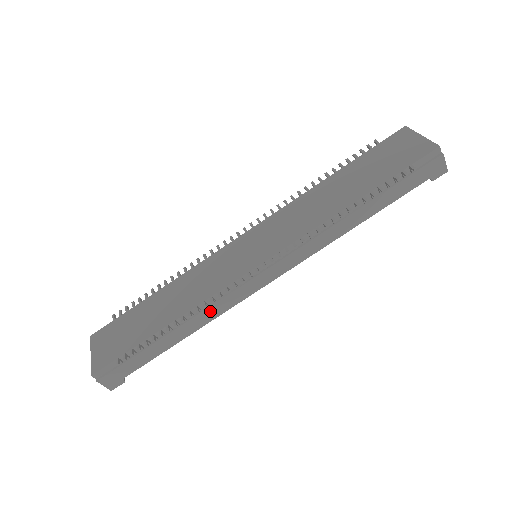
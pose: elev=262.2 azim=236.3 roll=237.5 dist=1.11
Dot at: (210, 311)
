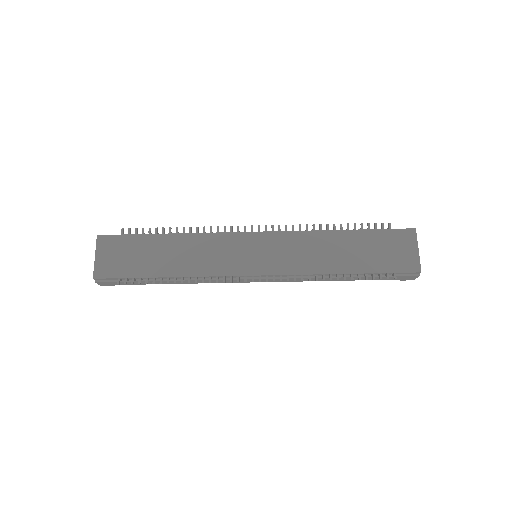
Dot at: (204, 281)
